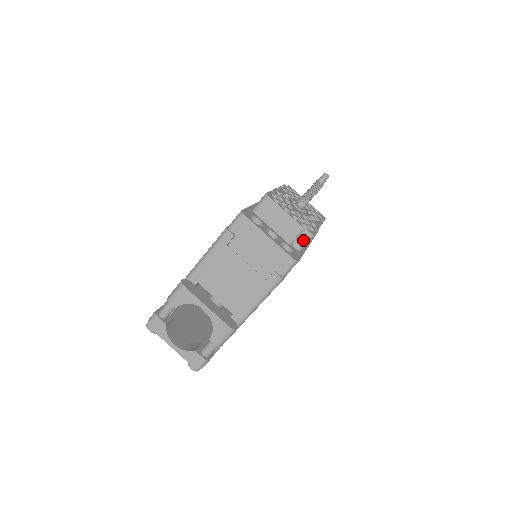
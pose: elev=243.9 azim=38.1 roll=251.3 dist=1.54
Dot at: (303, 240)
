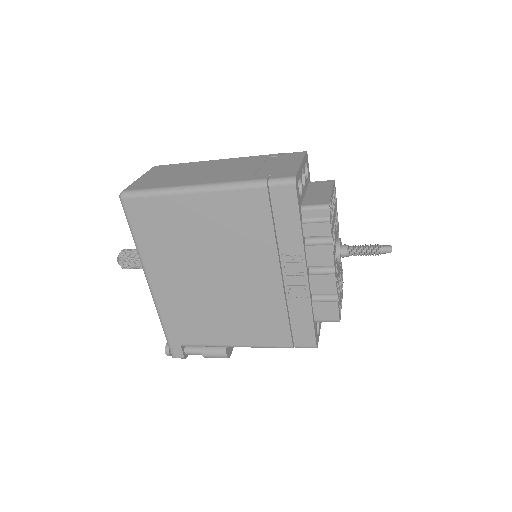
Dot at: occluded
